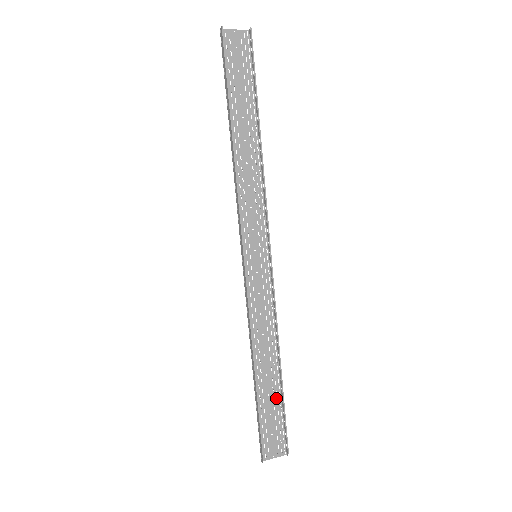
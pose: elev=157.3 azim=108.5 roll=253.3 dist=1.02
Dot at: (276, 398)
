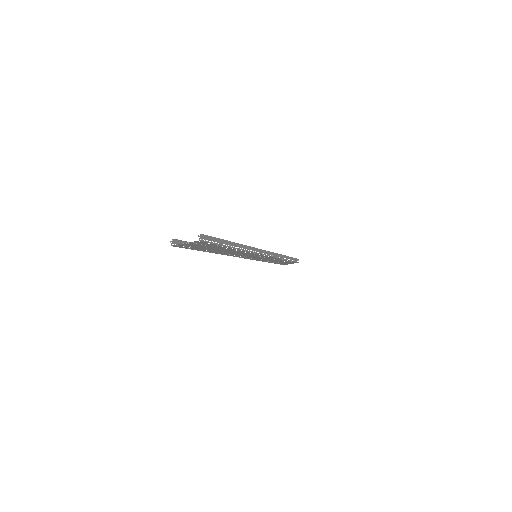
Dot at: (220, 248)
